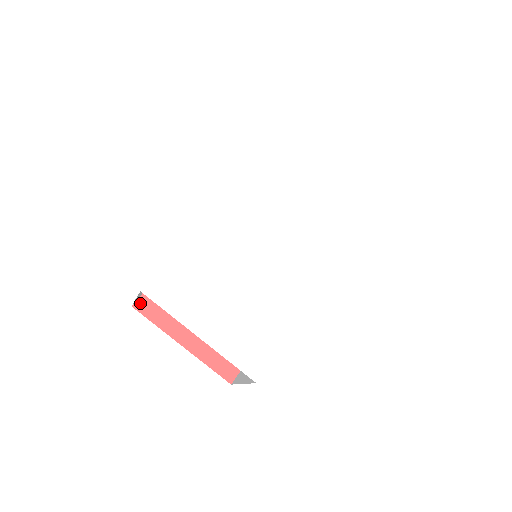
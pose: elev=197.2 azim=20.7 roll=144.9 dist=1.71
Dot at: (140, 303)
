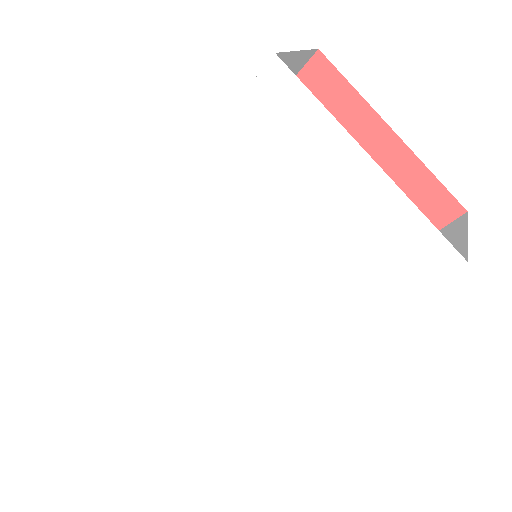
Dot at: occluded
